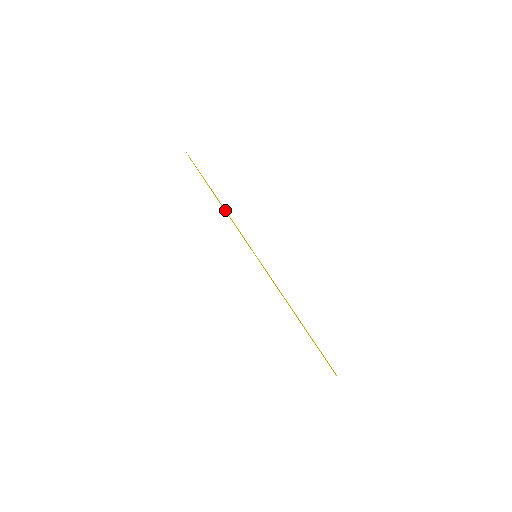
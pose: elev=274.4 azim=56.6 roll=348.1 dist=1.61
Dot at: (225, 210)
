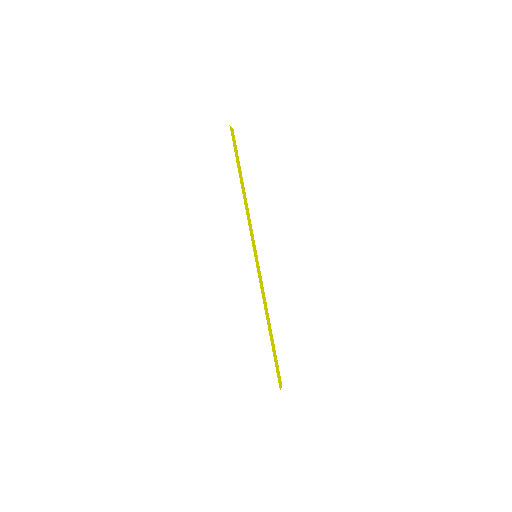
Dot at: (244, 201)
